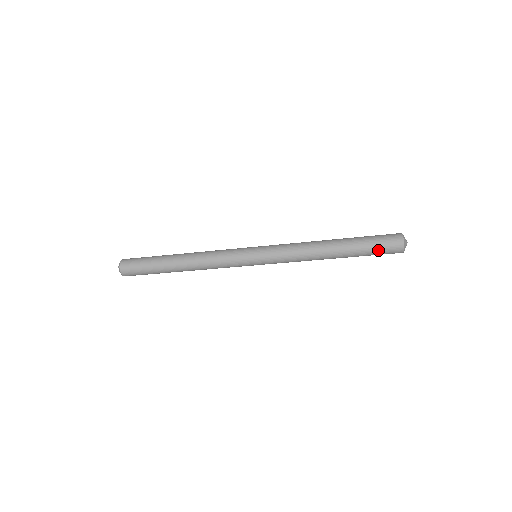
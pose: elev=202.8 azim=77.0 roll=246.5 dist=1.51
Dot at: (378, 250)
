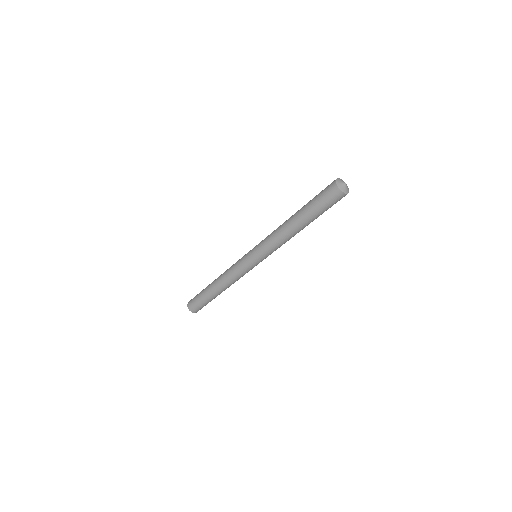
Dot at: (320, 199)
